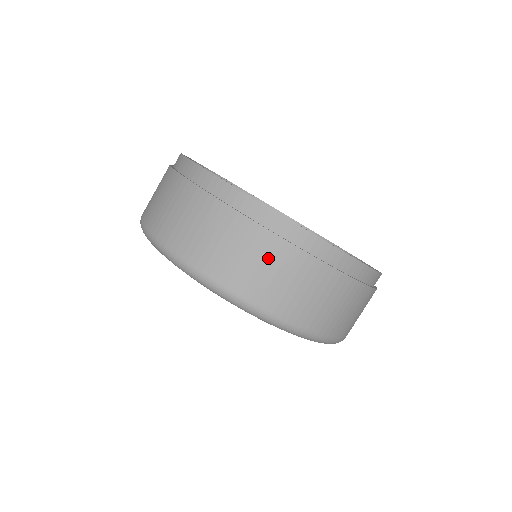
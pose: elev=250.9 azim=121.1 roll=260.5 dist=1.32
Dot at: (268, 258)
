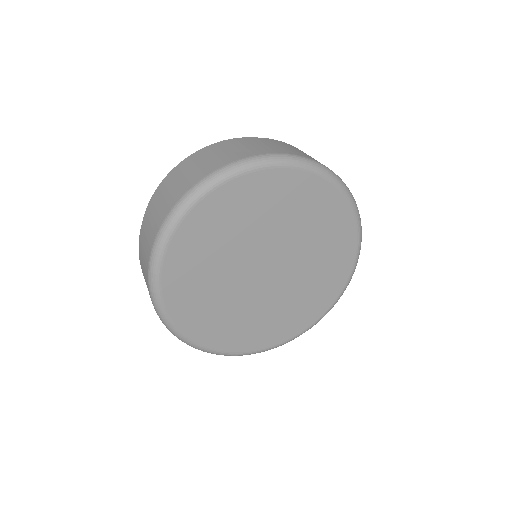
Dot at: (224, 149)
